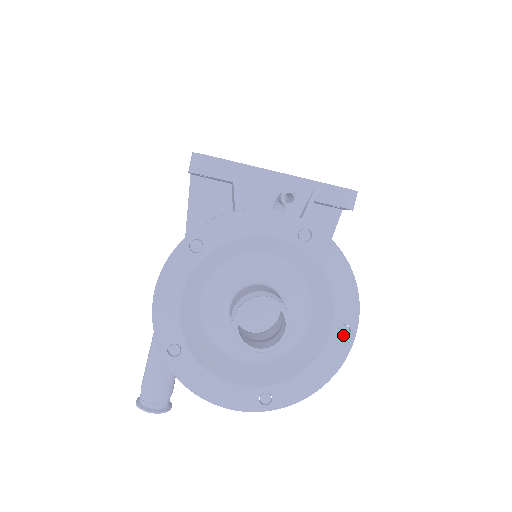
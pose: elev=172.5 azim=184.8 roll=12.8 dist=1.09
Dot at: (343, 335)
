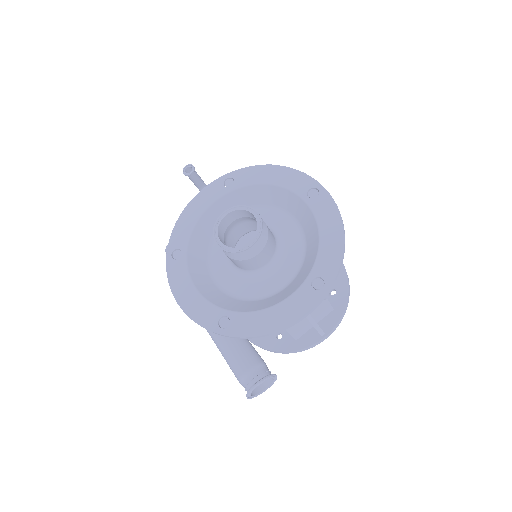
Dot at: (316, 196)
